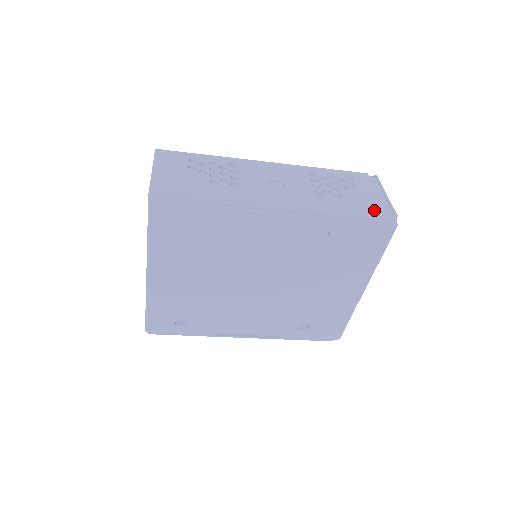
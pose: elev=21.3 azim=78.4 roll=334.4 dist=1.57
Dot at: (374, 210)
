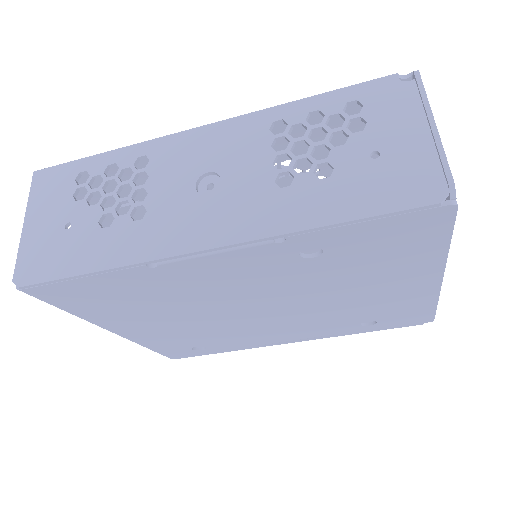
Dot at: (398, 186)
